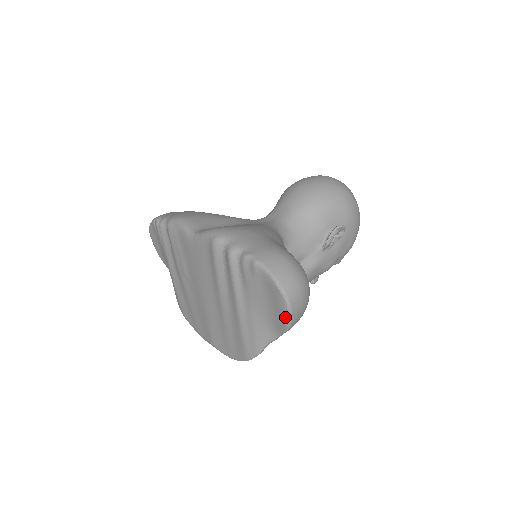
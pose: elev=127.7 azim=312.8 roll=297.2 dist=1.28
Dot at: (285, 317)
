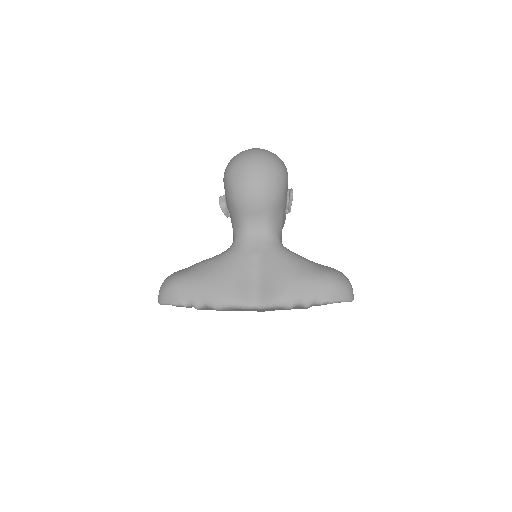
Dot at: occluded
